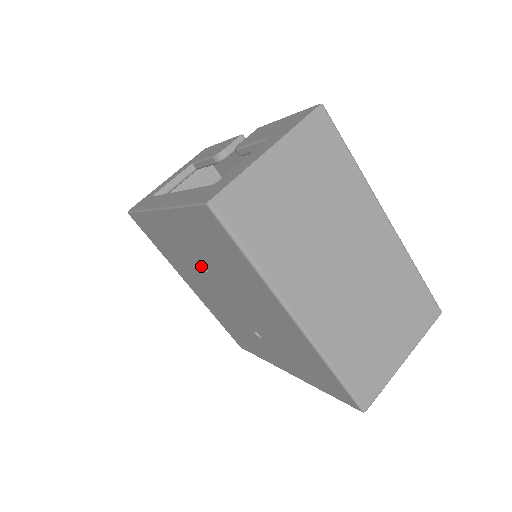
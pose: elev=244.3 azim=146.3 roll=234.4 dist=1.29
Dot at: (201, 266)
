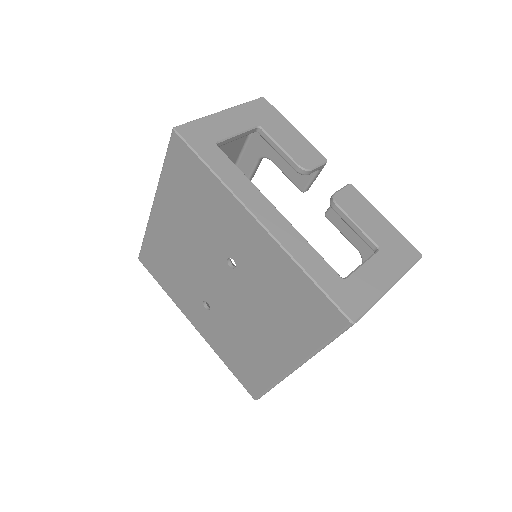
Dot at: (228, 258)
